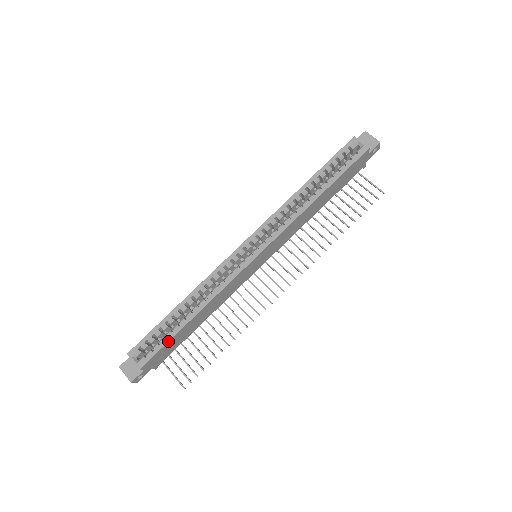
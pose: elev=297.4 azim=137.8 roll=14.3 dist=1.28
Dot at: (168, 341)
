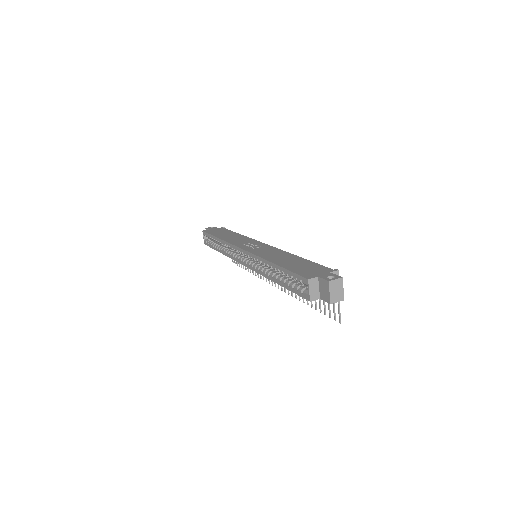
Dot at: (212, 248)
